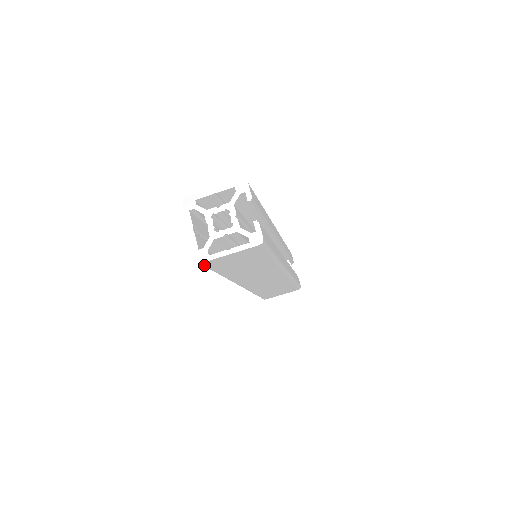
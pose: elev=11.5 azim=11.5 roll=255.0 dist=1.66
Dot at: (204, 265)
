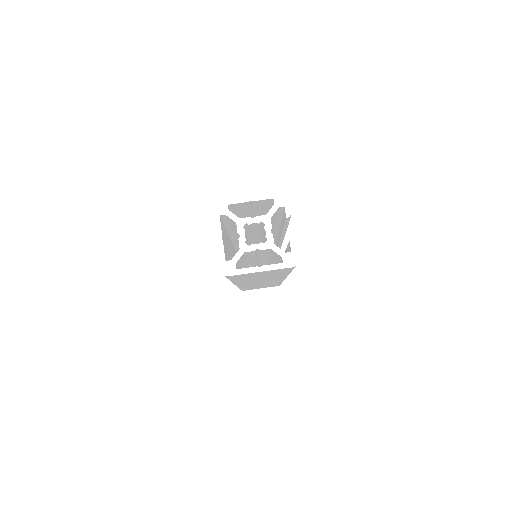
Dot at: (227, 277)
